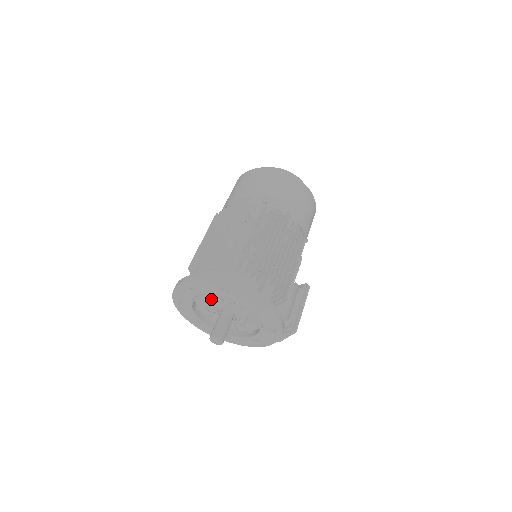
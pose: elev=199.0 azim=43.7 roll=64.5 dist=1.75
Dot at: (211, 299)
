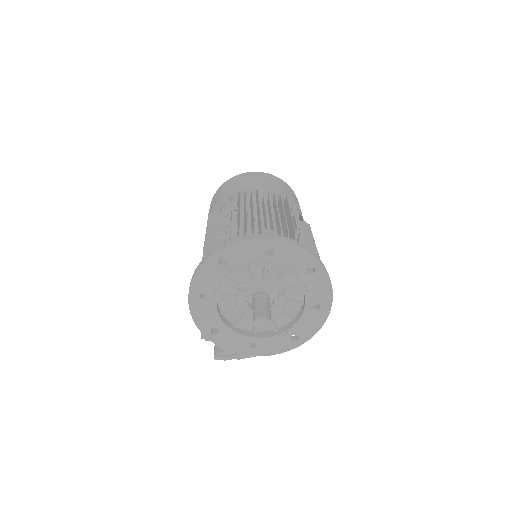
Dot at: (267, 274)
